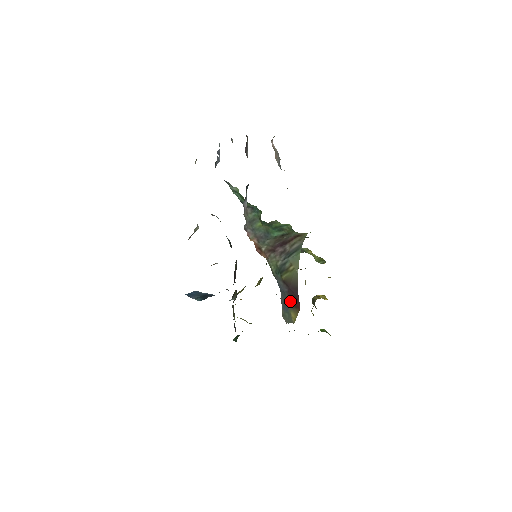
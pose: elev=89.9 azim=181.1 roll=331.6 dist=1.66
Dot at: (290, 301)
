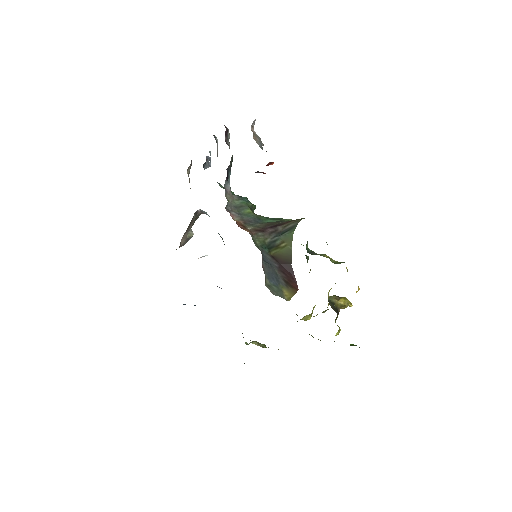
Dot at: (282, 278)
